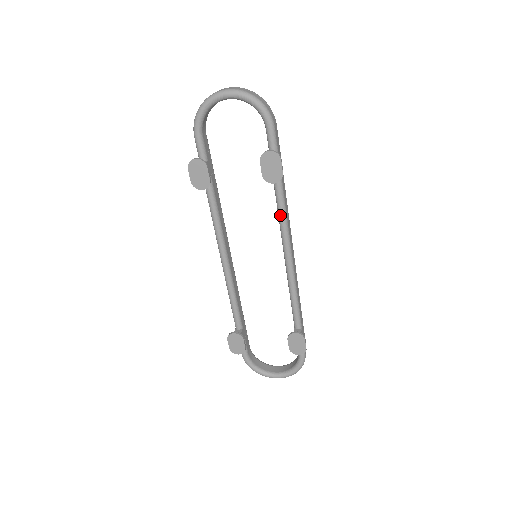
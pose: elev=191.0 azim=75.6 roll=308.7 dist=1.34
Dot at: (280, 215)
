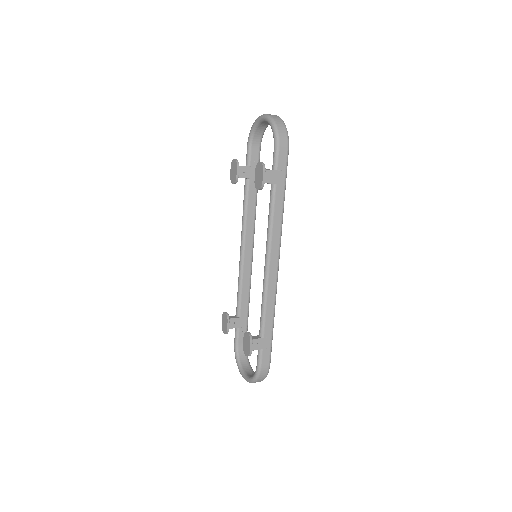
Dot at: (268, 223)
